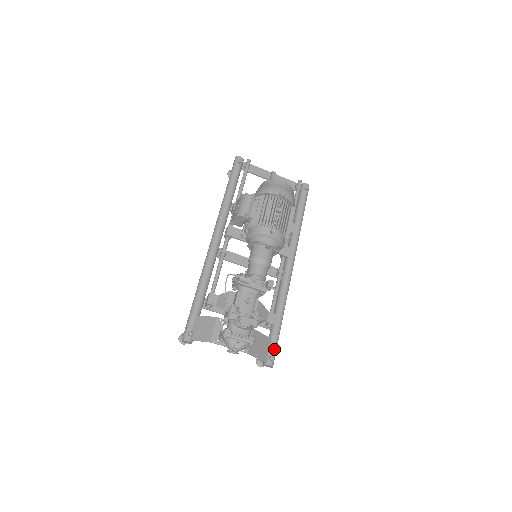
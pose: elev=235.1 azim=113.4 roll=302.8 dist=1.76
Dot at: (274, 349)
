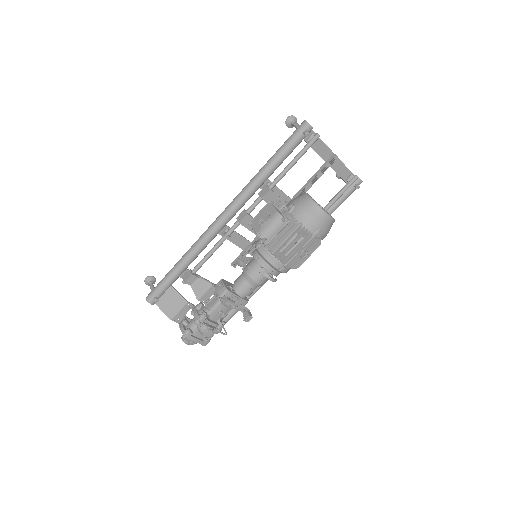
Dot at: occluded
